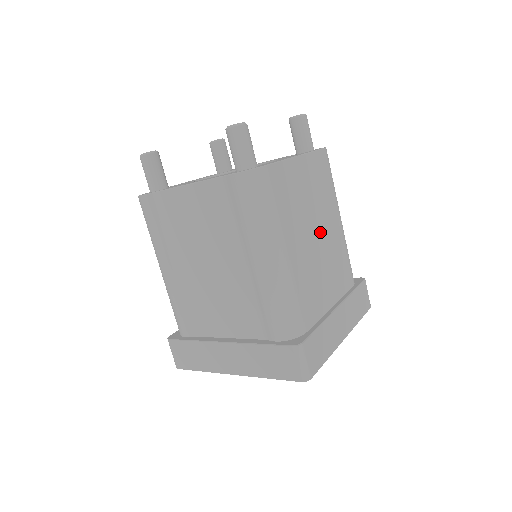
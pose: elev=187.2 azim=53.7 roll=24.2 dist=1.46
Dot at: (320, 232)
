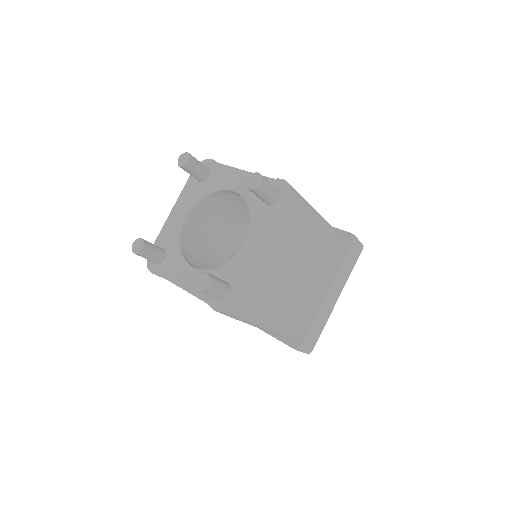
Dot at: (301, 266)
